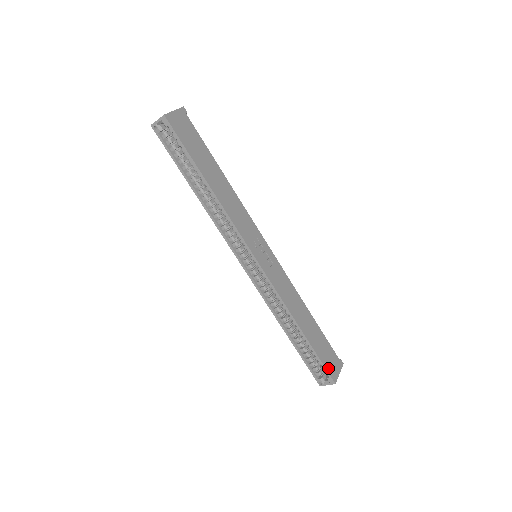
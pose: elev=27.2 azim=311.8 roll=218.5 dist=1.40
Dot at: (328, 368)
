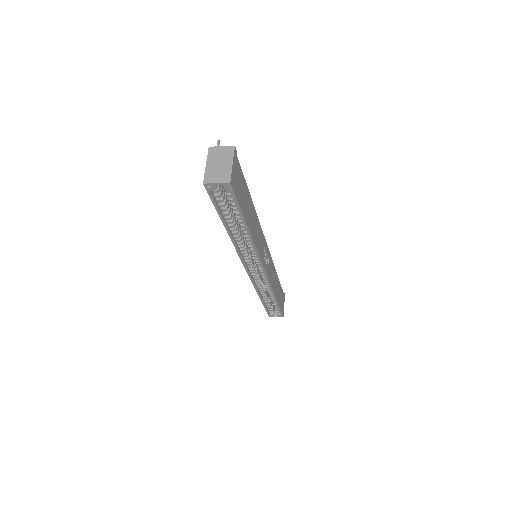
Dot at: (282, 310)
